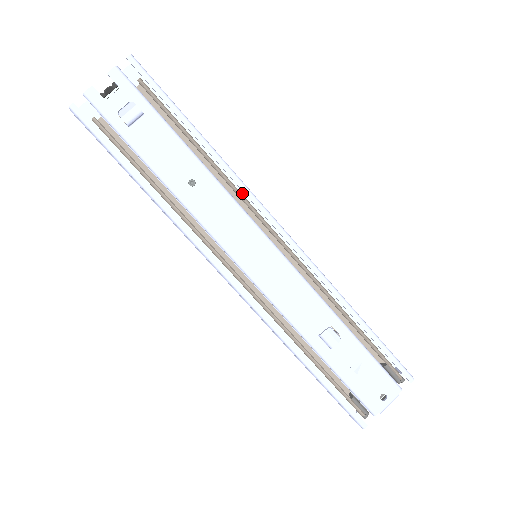
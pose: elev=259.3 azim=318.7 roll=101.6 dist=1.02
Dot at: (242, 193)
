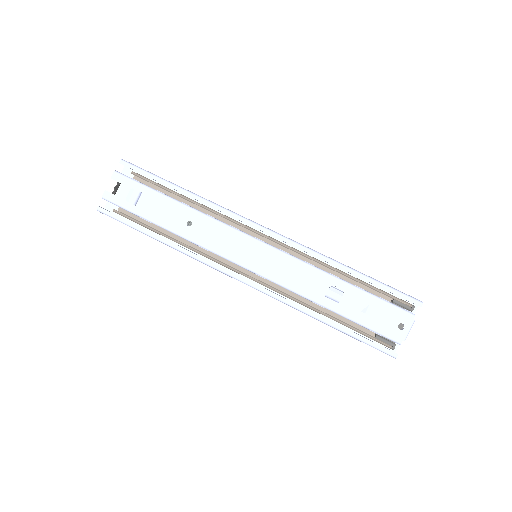
Dot at: (230, 216)
